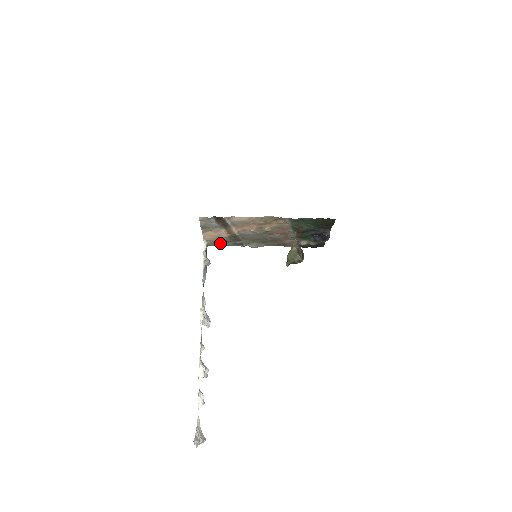
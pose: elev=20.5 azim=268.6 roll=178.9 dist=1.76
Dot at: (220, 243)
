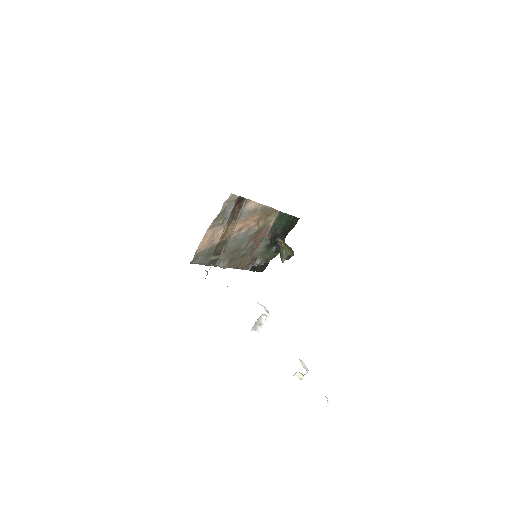
Dot at: (202, 258)
